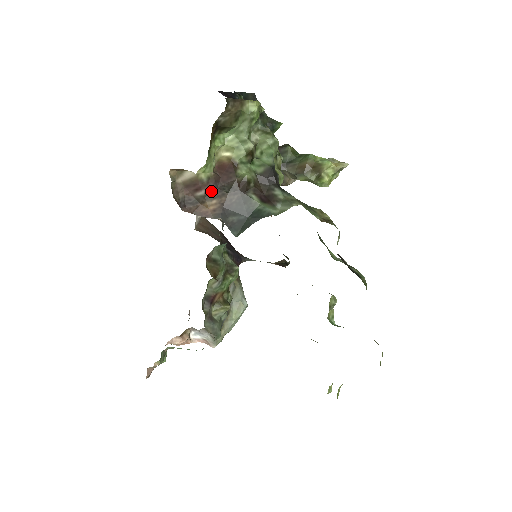
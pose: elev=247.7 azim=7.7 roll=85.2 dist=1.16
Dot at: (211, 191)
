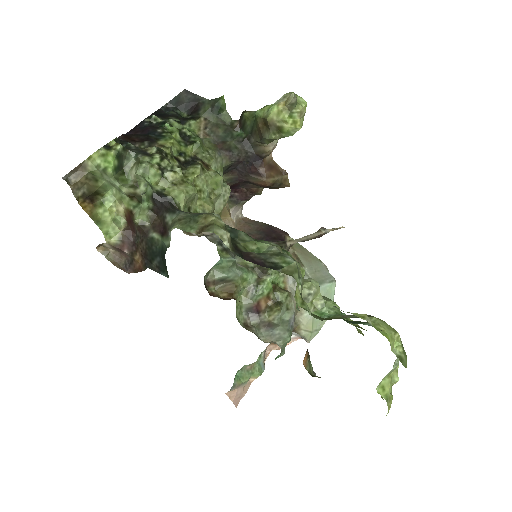
Dot at: (131, 247)
